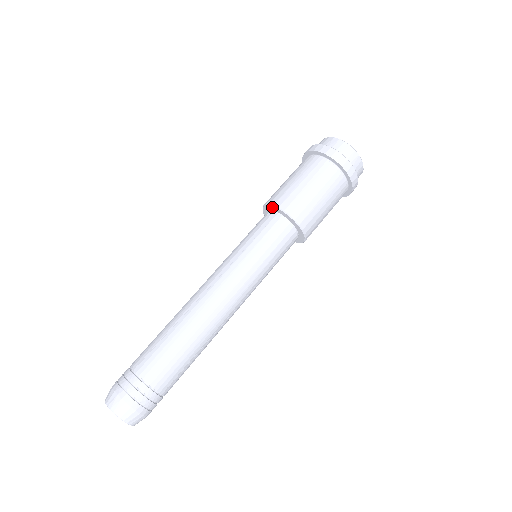
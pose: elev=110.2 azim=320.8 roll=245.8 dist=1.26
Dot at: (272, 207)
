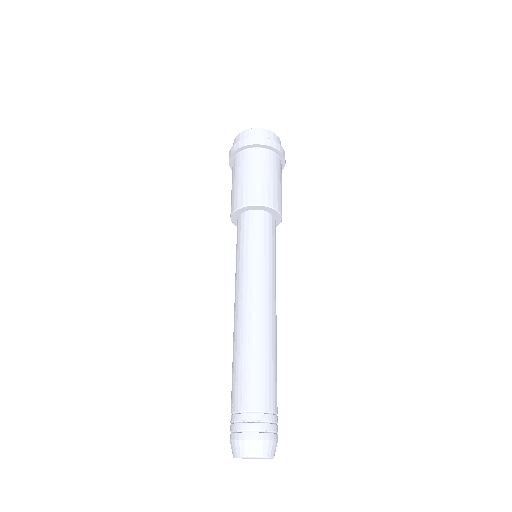
Dot at: (247, 207)
